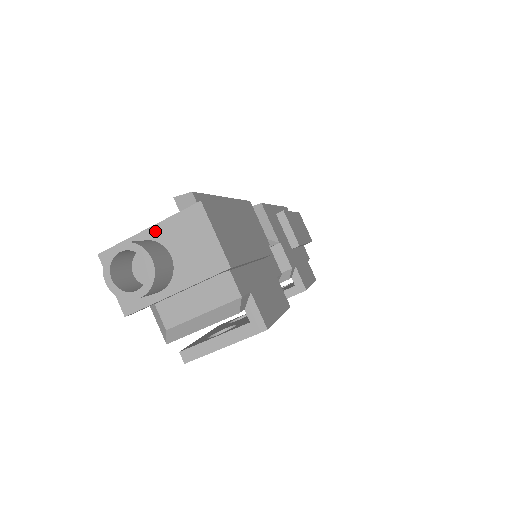
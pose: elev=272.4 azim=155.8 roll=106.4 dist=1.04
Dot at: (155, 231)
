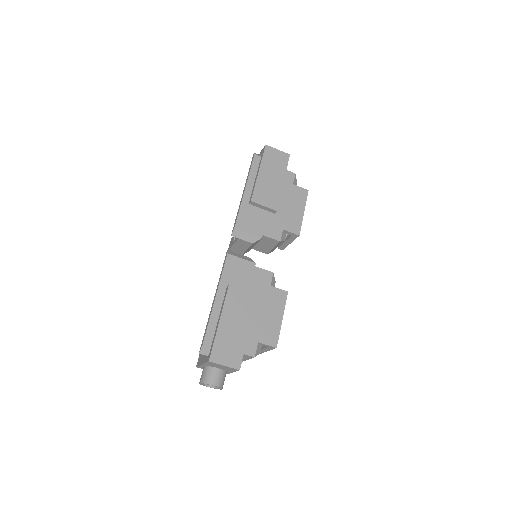
Dot at: (205, 365)
